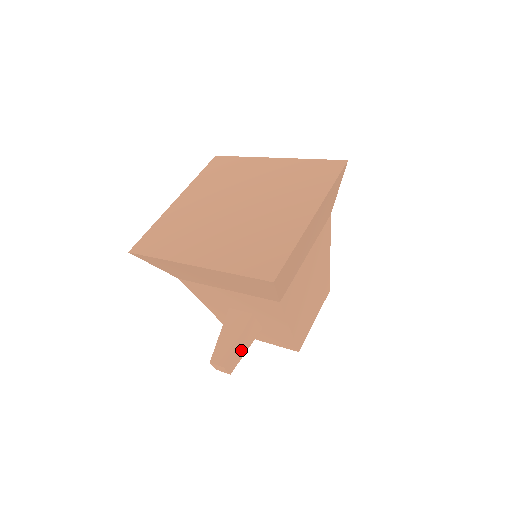
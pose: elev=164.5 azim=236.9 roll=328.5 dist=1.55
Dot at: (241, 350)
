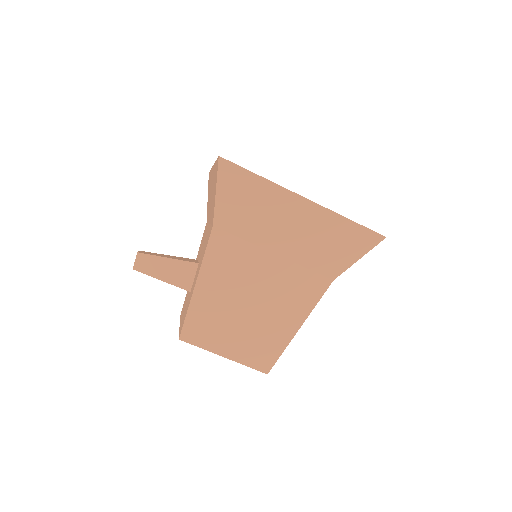
Dot at: (160, 270)
